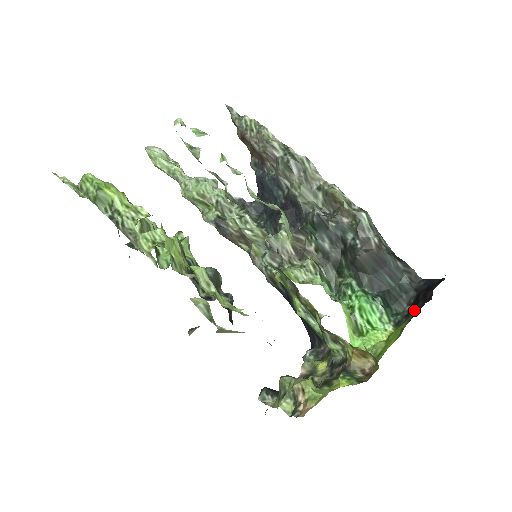
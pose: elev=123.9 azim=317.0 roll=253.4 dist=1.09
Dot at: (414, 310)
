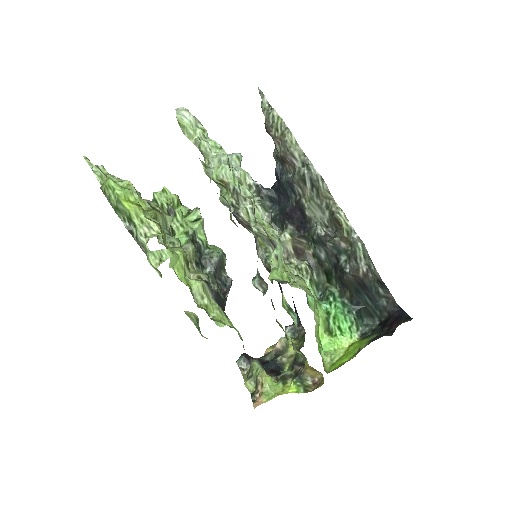
Dot at: (380, 330)
